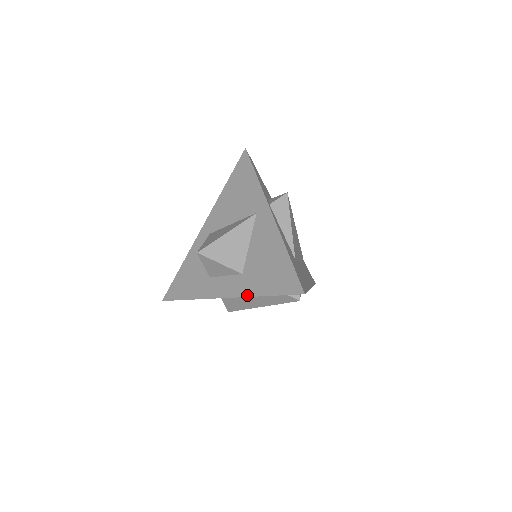
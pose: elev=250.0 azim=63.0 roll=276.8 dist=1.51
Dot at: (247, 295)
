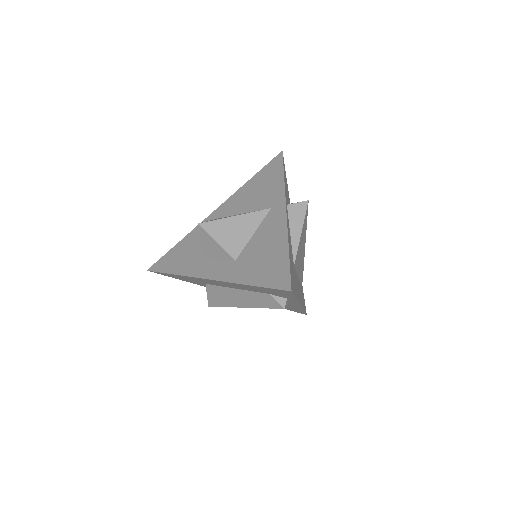
Dot at: (232, 281)
